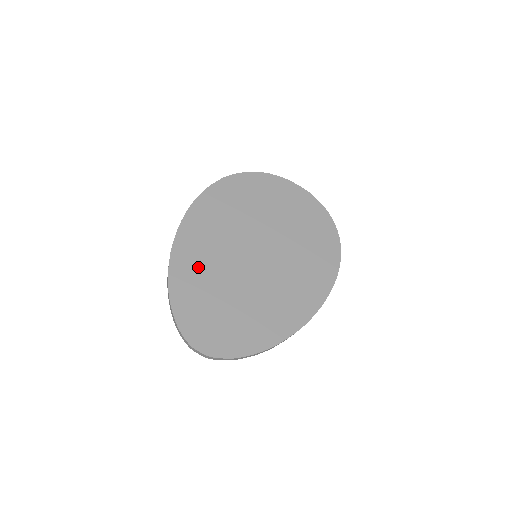
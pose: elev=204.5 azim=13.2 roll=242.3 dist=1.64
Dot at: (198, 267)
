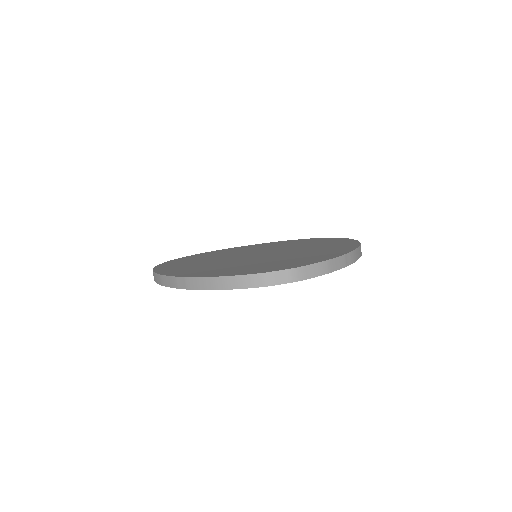
Dot at: (203, 268)
